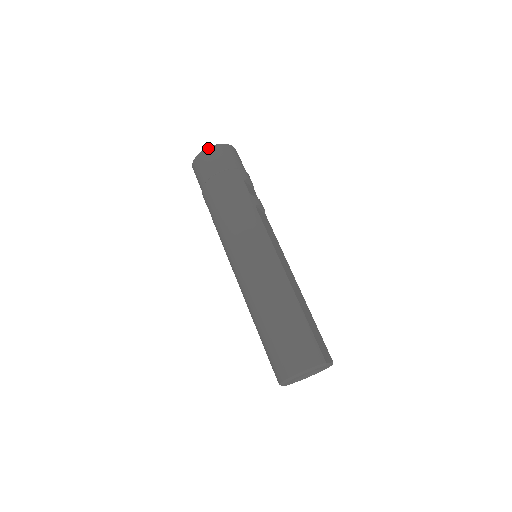
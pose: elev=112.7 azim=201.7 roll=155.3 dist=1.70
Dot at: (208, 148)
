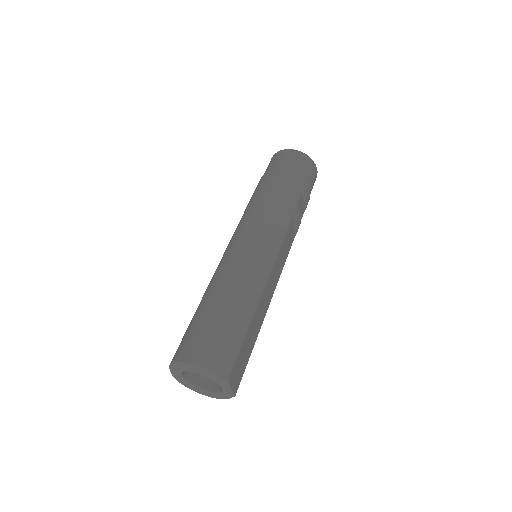
Dot at: (296, 150)
